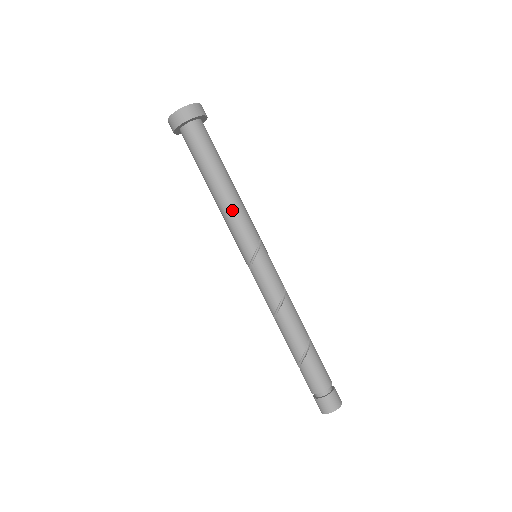
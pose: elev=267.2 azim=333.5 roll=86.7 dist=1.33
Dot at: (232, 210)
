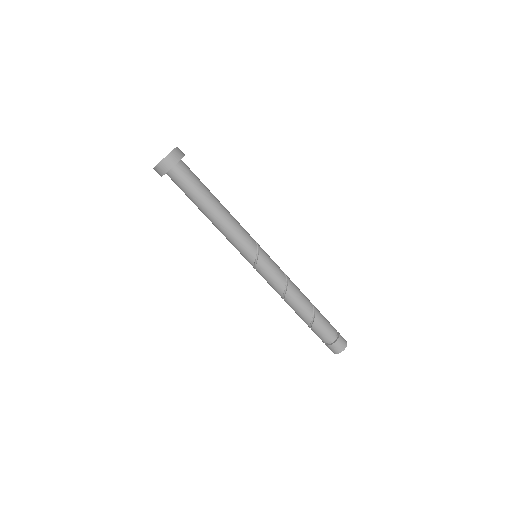
Dot at: (229, 227)
